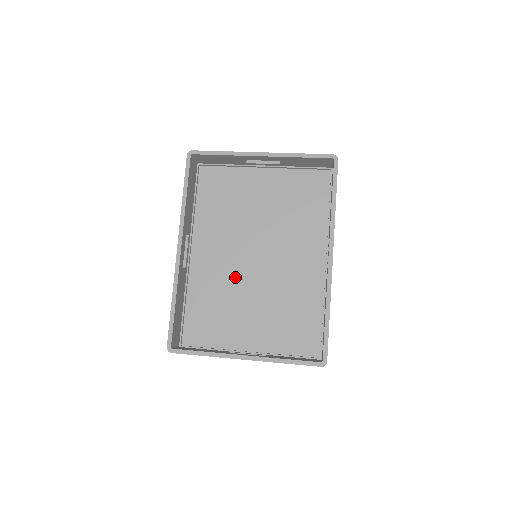
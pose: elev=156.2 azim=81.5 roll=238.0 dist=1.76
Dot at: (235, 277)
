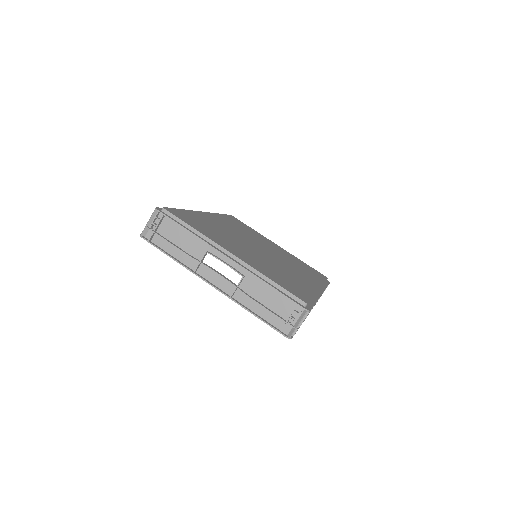
Dot at: occluded
